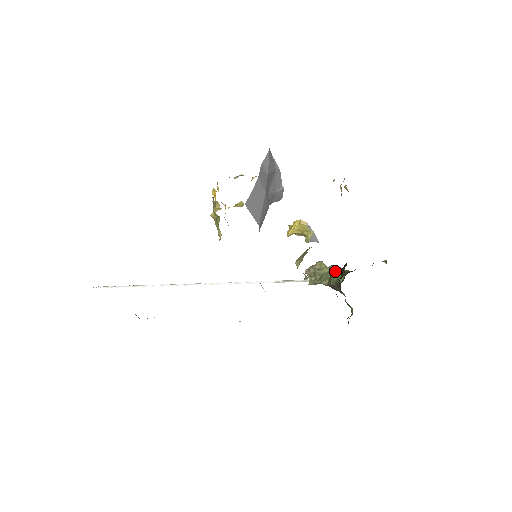
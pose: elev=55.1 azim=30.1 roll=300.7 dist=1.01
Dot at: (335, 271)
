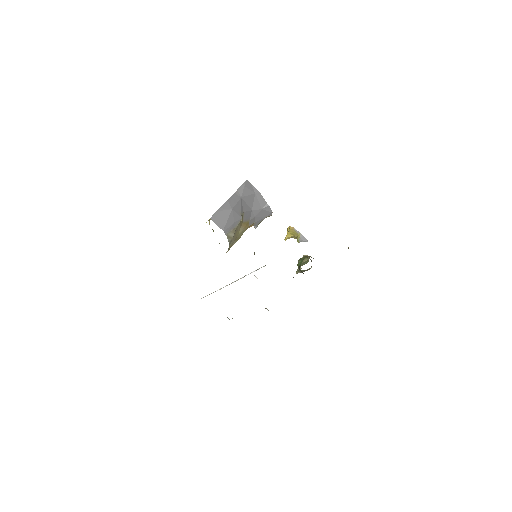
Dot at: (301, 259)
